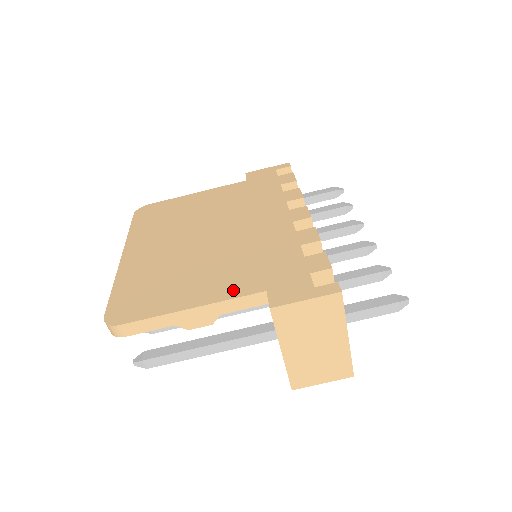
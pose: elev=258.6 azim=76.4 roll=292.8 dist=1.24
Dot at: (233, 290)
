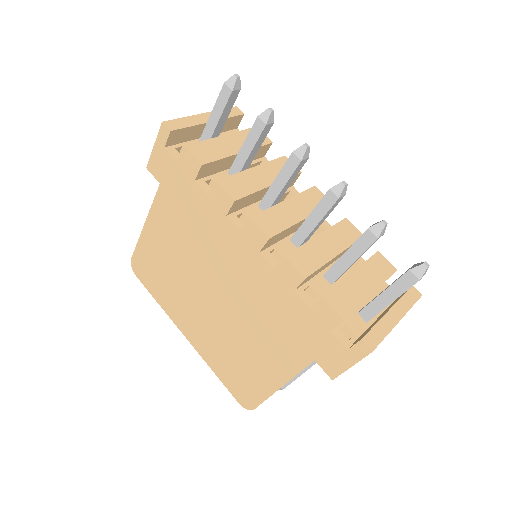
Dot at: (291, 364)
